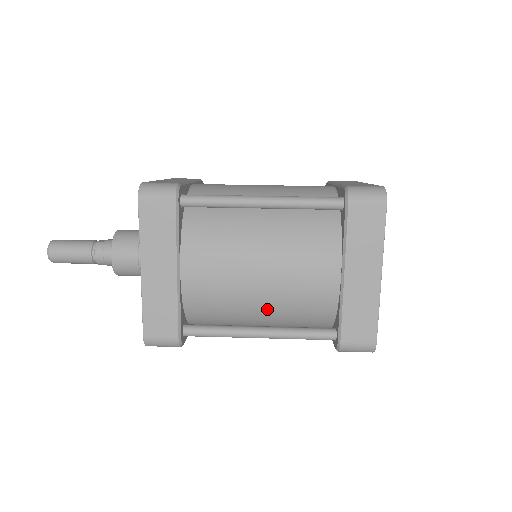
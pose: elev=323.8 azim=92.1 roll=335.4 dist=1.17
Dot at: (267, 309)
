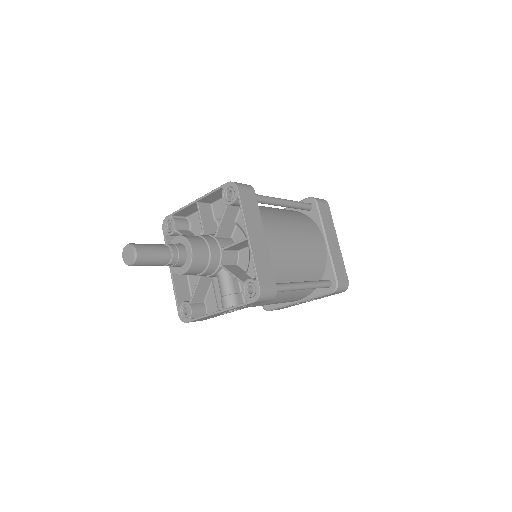
Dot at: (301, 269)
